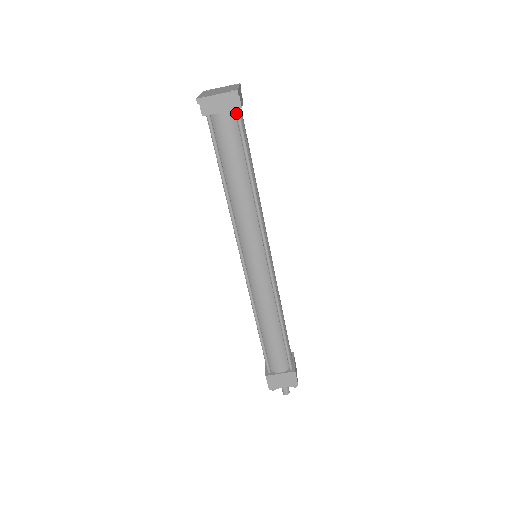
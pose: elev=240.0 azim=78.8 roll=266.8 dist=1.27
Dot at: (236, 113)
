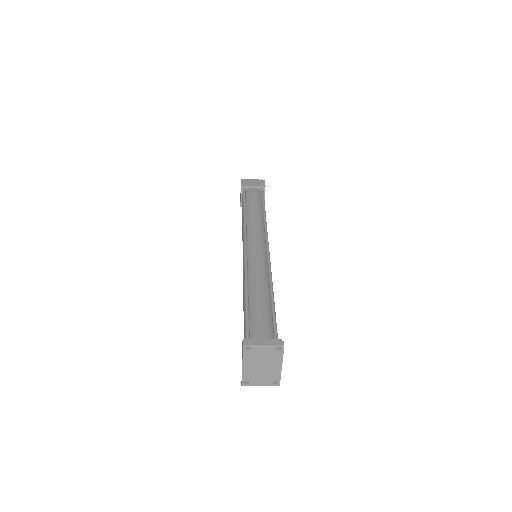
Dot at: occluded
